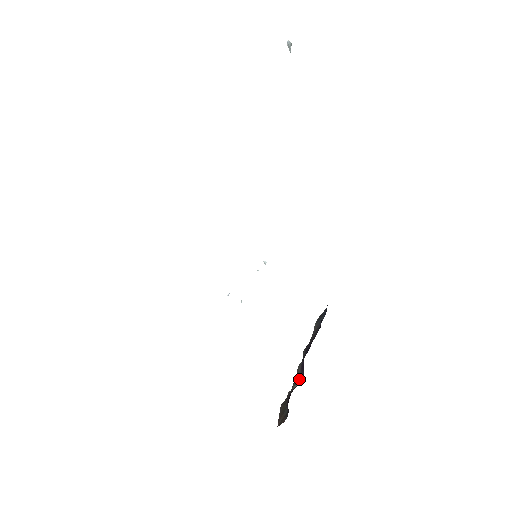
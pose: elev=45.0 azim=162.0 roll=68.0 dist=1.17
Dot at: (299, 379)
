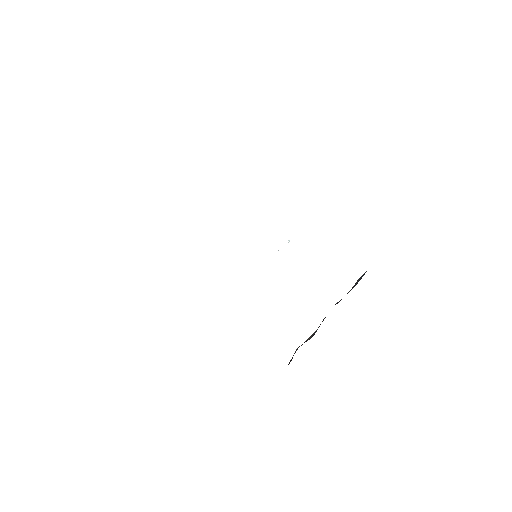
Dot at: (313, 334)
